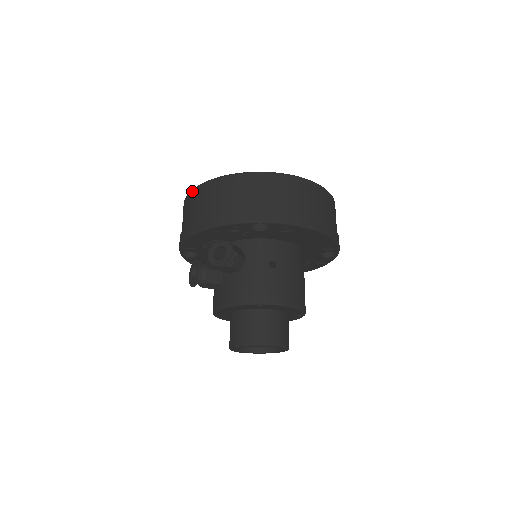
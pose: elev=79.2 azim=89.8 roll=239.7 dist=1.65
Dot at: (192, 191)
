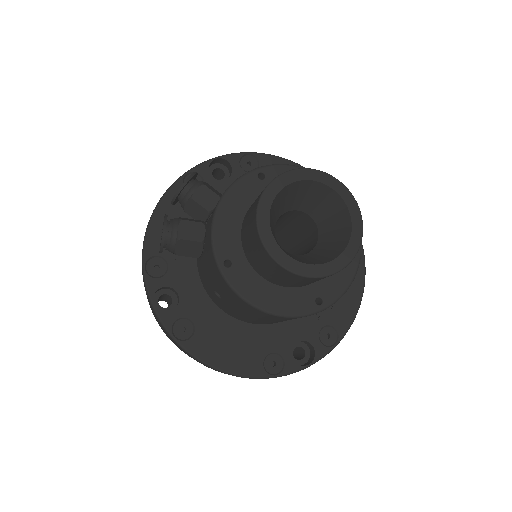
Dot at: occluded
